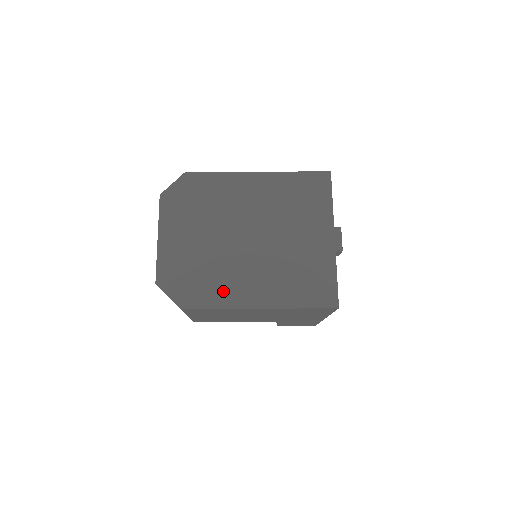
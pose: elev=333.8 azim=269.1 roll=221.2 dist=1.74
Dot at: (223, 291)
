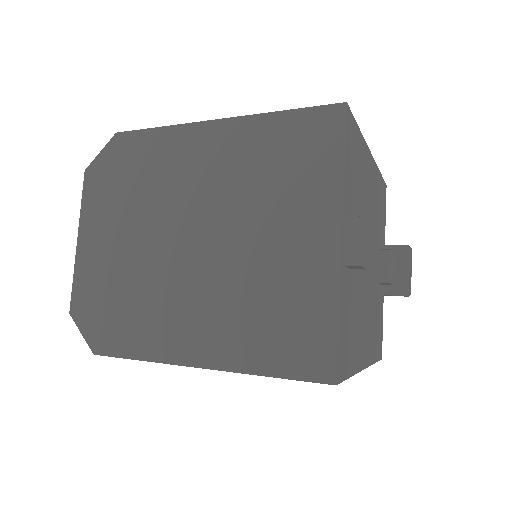
Dot at: (150, 331)
